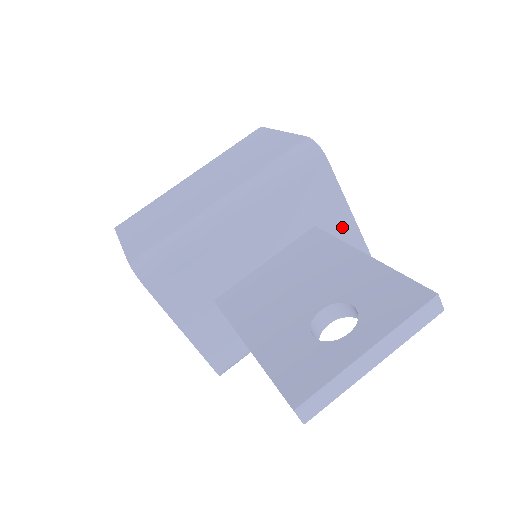
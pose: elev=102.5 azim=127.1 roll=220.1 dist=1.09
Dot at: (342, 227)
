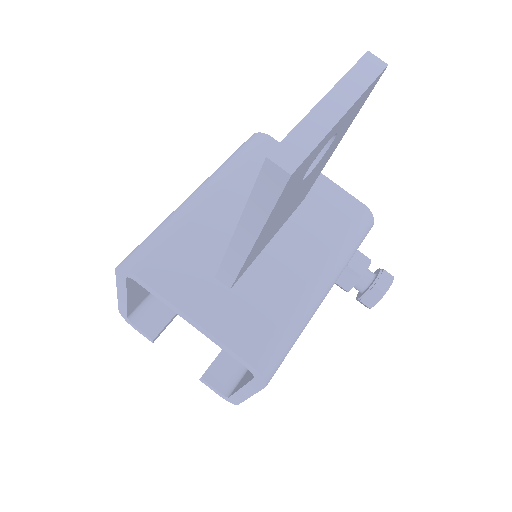
Dot at: (320, 187)
